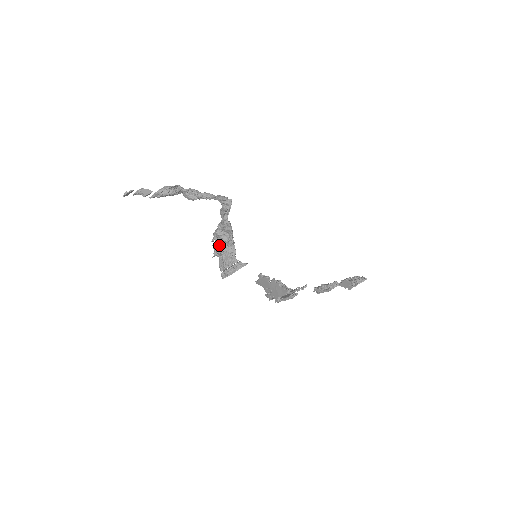
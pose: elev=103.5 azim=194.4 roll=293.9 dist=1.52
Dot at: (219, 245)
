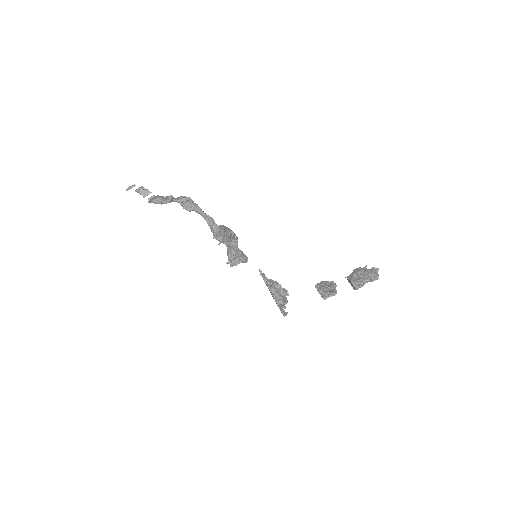
Dot at: occluded
